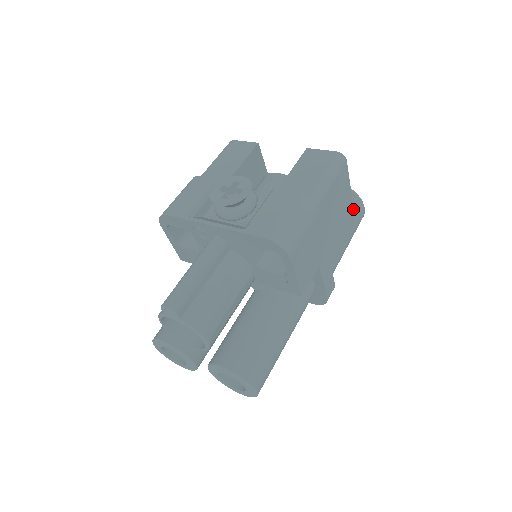
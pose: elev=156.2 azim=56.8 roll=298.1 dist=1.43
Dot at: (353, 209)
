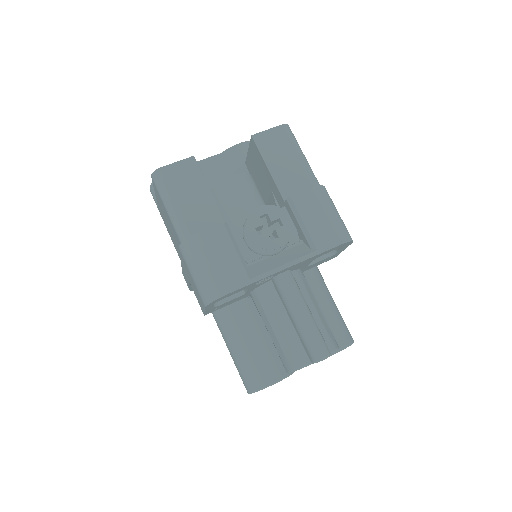
Dot at: occluded
